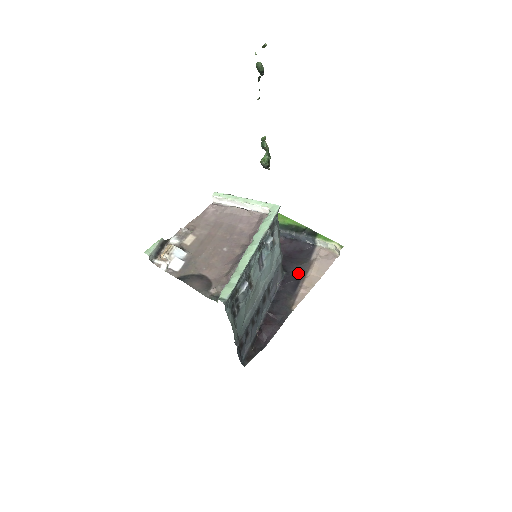
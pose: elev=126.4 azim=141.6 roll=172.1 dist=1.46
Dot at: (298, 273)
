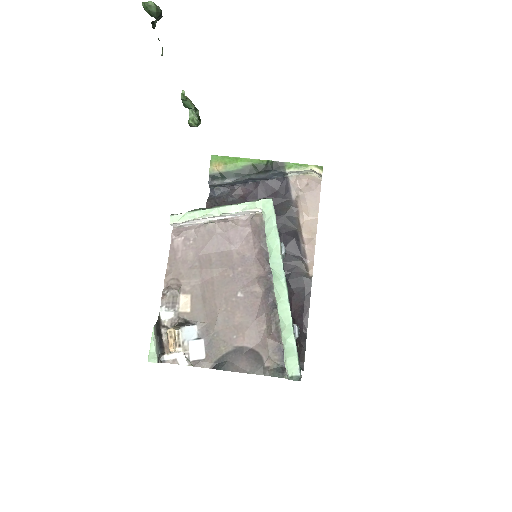
Dot at: (290, 226)
